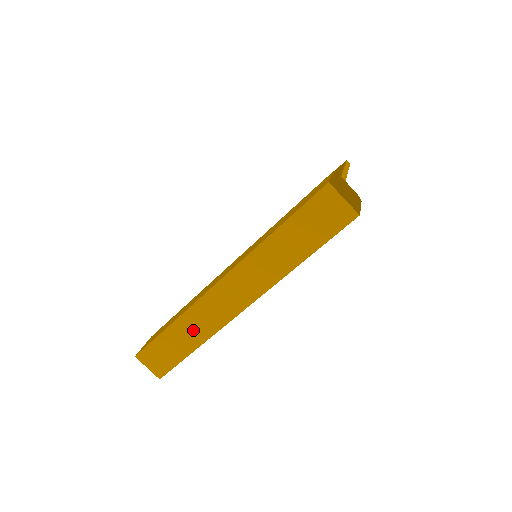
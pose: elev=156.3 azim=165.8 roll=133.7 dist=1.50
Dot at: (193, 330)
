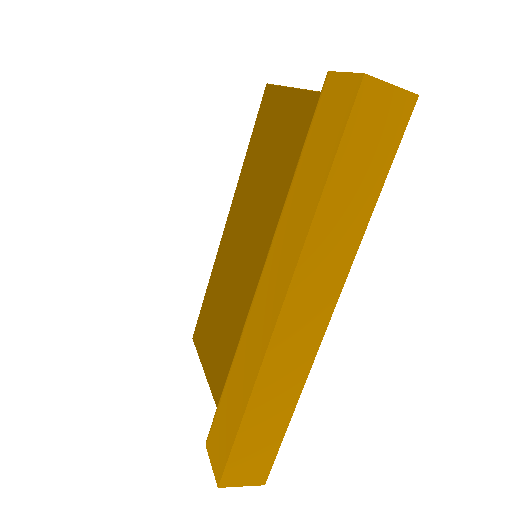
Dot at: (277, 395)
